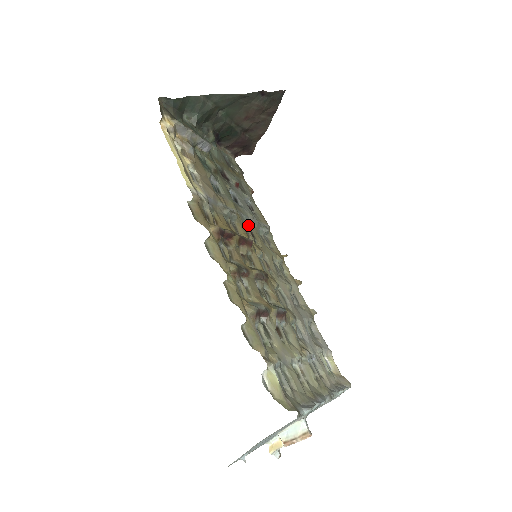
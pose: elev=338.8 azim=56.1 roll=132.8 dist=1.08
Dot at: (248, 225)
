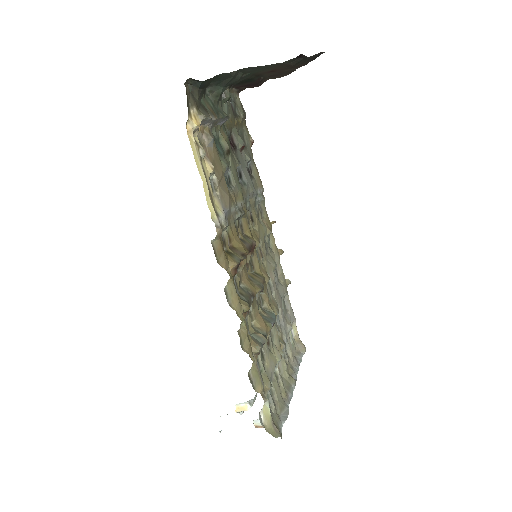
Dot at: (249, 206)
